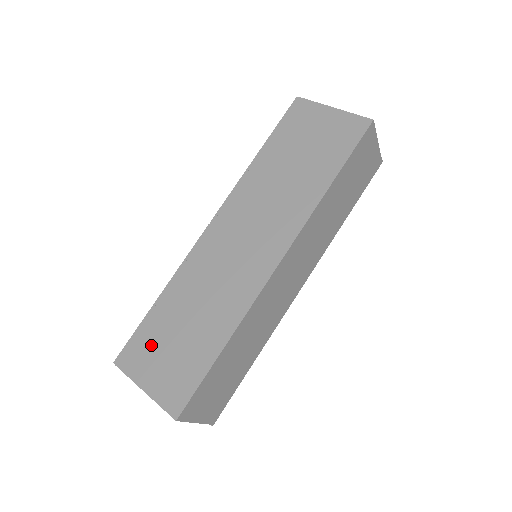
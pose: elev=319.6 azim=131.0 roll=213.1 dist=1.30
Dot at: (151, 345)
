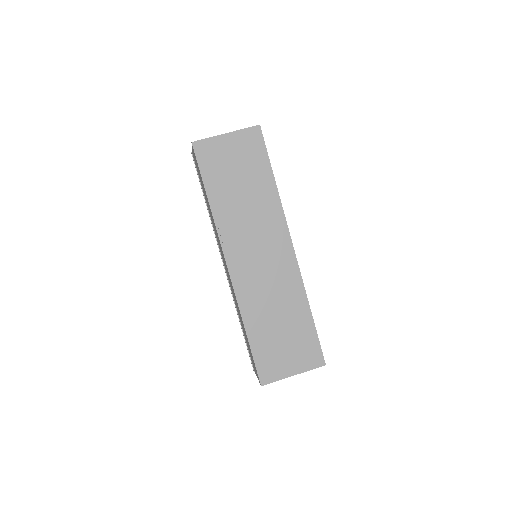
Dot at: (272, 355)
